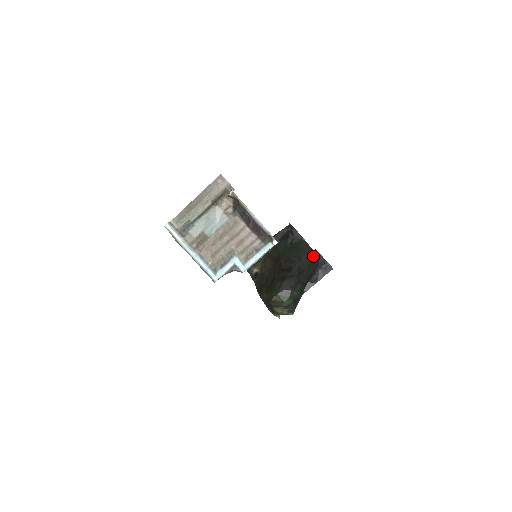
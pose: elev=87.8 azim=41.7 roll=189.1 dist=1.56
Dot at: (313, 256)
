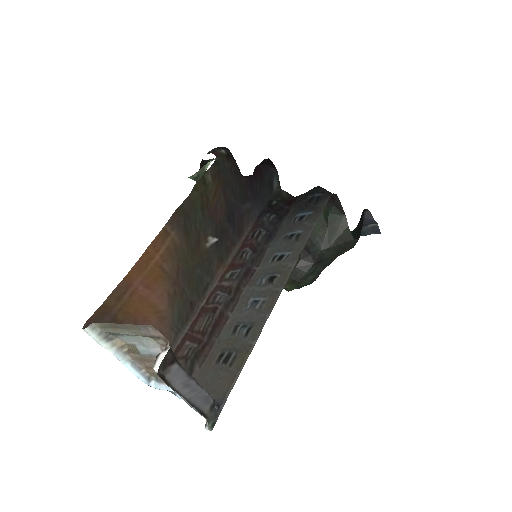
Dot at: (347, 242)
